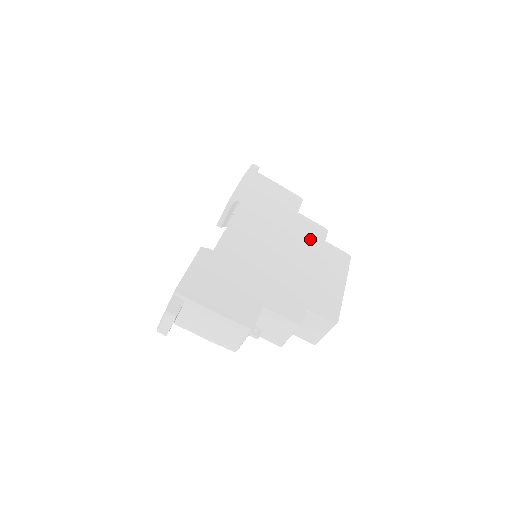
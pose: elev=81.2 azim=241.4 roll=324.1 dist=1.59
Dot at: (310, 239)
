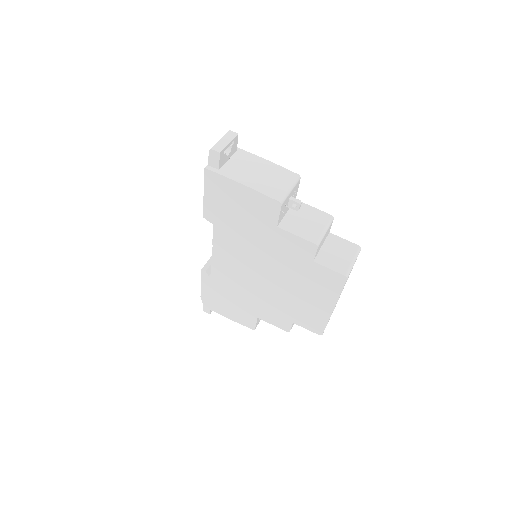
Dot at: occluded
